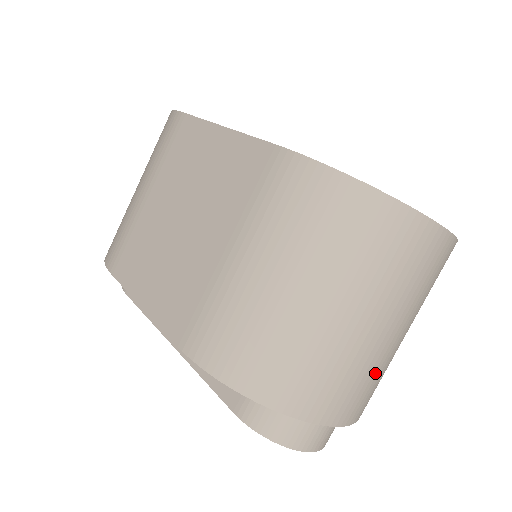
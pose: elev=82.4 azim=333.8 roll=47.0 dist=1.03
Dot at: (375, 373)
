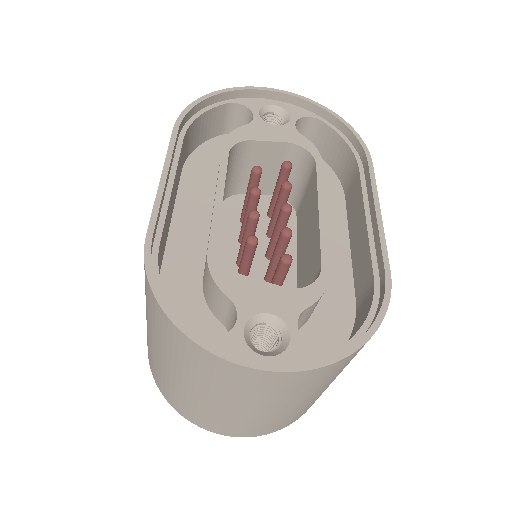
Dot at: (248, 423)
